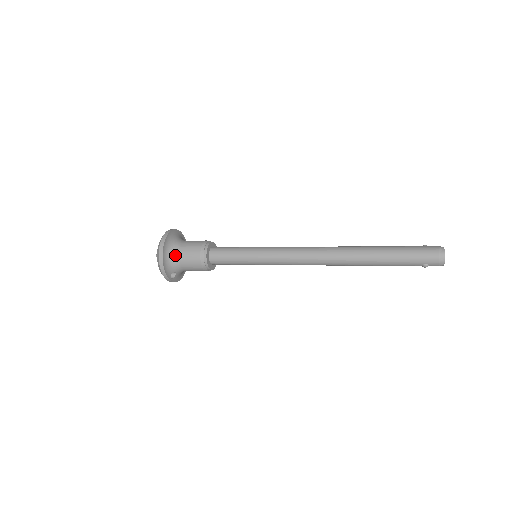
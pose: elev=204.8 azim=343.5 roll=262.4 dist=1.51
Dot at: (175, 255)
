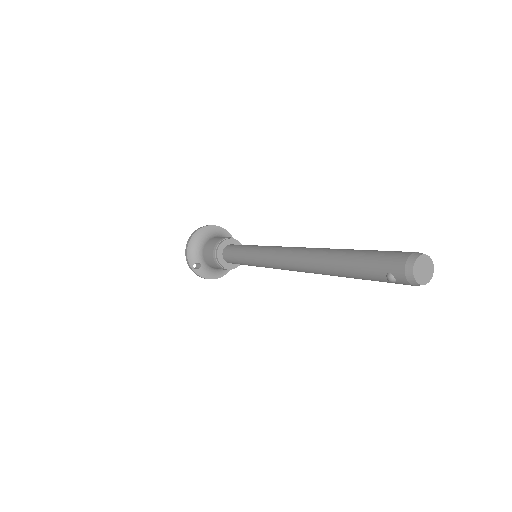
Dot at: (203, 244)
